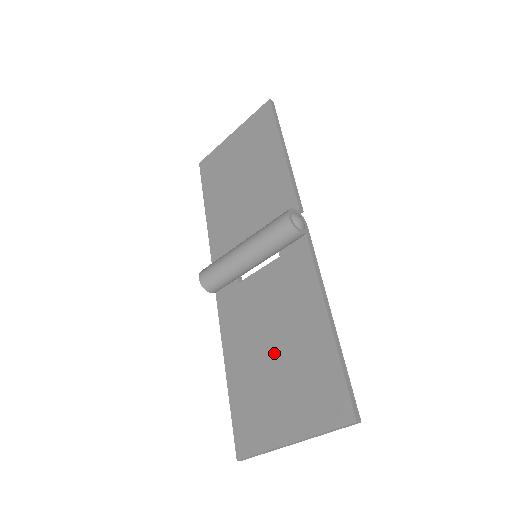
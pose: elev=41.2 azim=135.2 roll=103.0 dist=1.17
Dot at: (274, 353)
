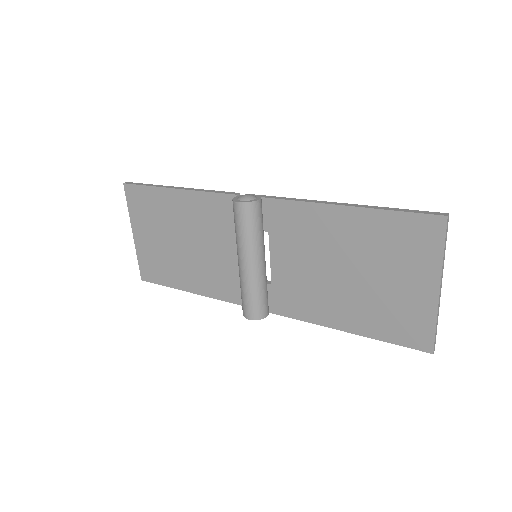
Dot at: (352, 274)
